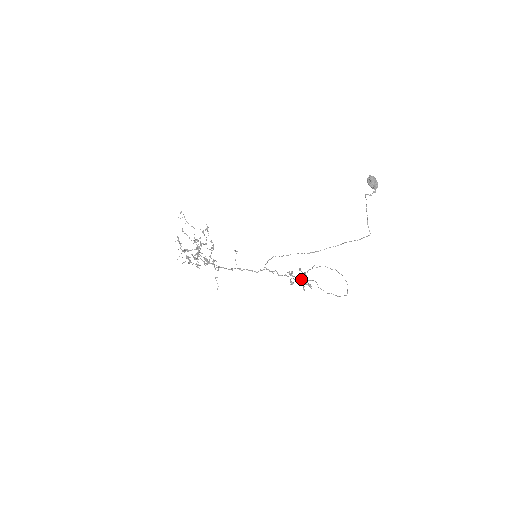
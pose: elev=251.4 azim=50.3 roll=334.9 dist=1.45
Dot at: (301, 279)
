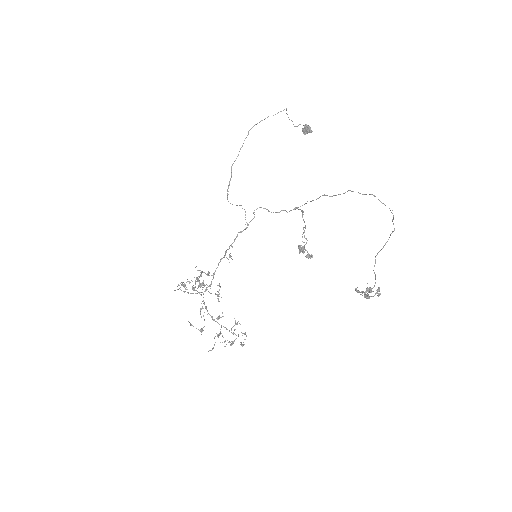
Dot at: (289, 211)
